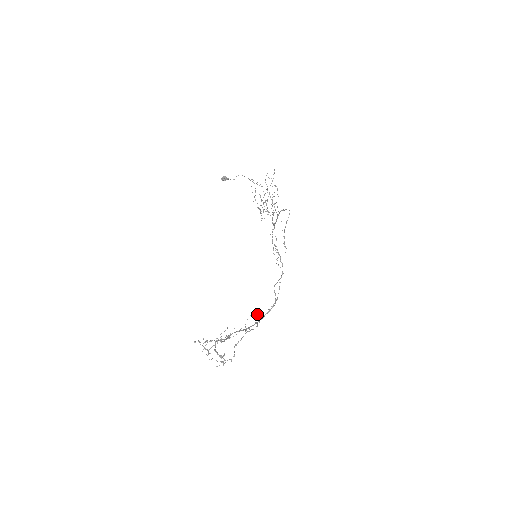
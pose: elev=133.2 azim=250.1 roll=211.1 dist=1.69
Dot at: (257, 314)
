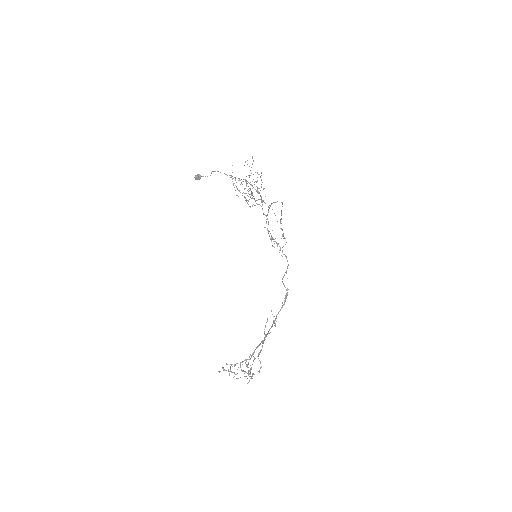
Dot at: (271, 311)
